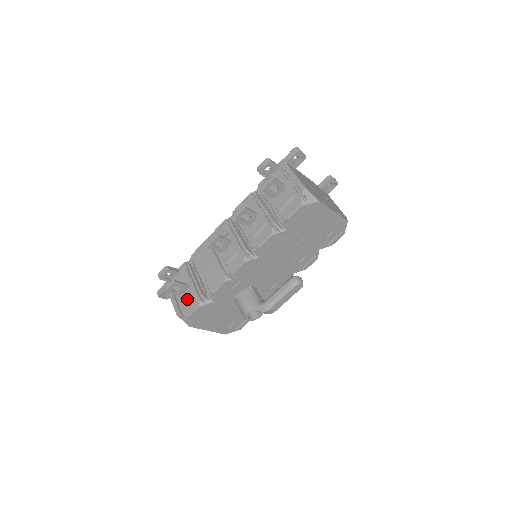
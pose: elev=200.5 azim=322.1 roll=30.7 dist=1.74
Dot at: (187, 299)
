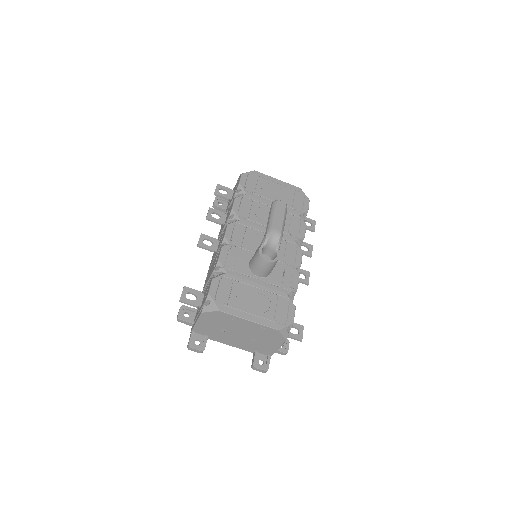
Dot at: (205, 296)
